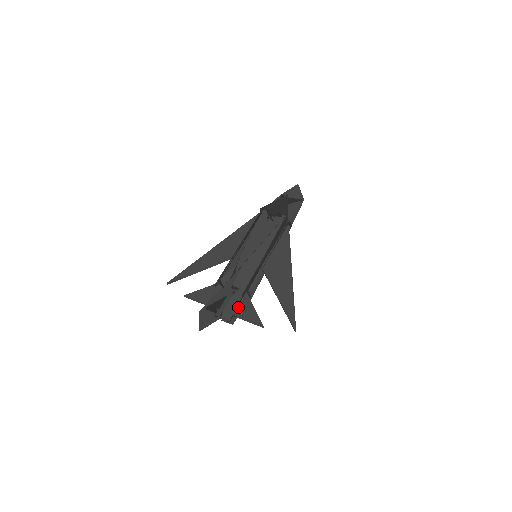
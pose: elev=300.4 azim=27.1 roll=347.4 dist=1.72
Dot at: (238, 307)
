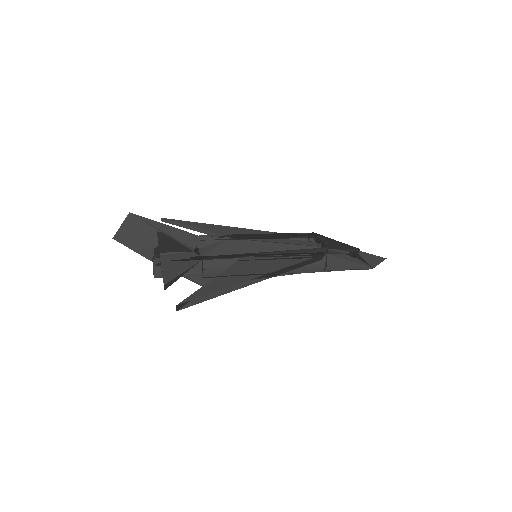
Dot at: (175, 262)
